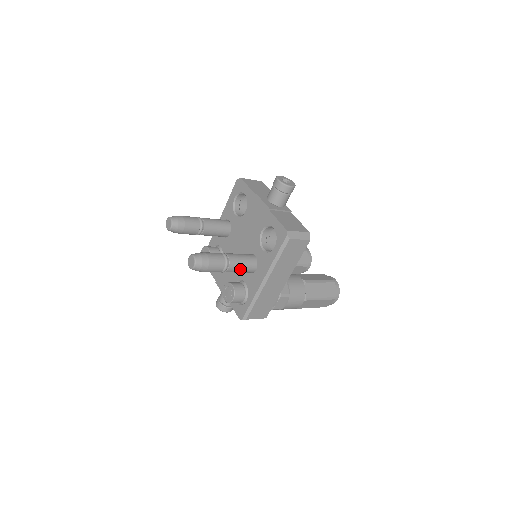
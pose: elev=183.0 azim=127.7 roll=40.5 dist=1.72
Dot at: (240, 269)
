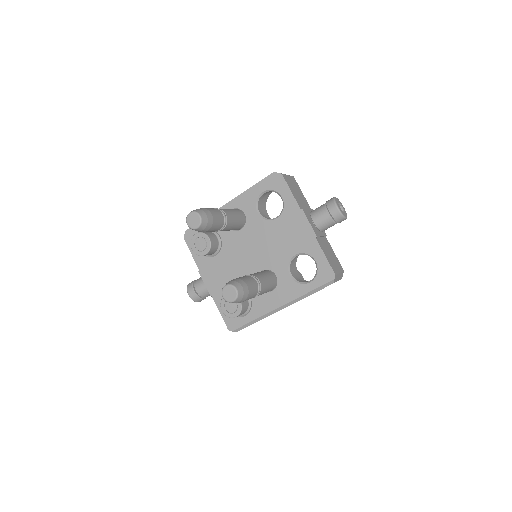
Dot at: (262, 293)
